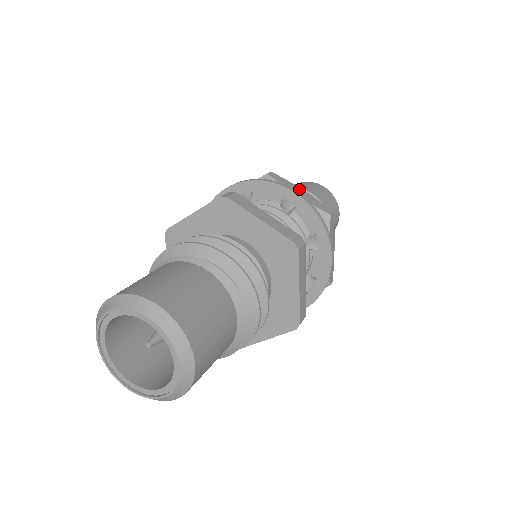
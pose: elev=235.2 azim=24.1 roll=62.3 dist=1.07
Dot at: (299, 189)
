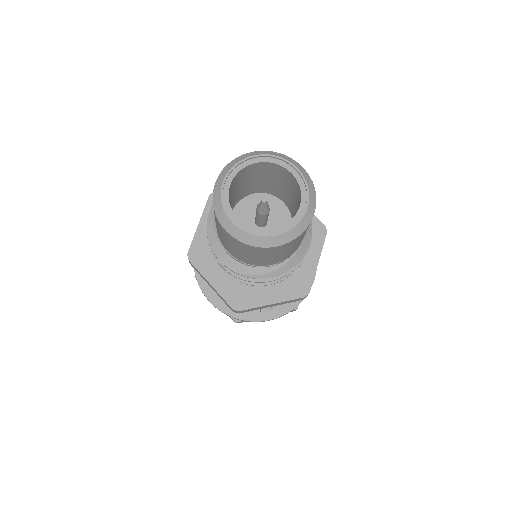
Dot at: occluded
